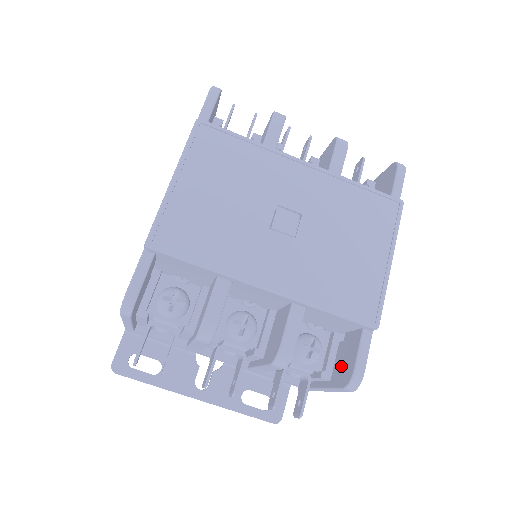
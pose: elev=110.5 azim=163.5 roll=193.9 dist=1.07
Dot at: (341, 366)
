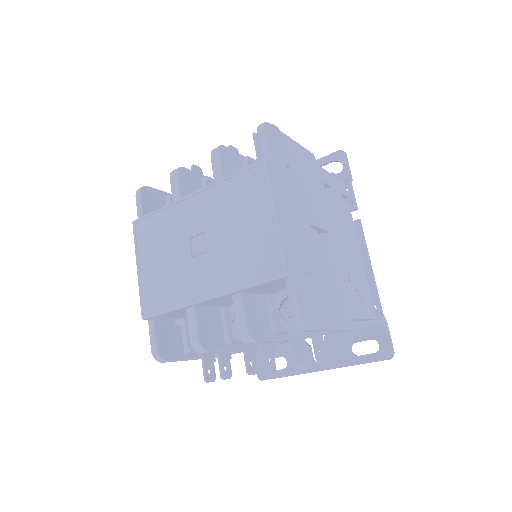
Dot at: occluded
